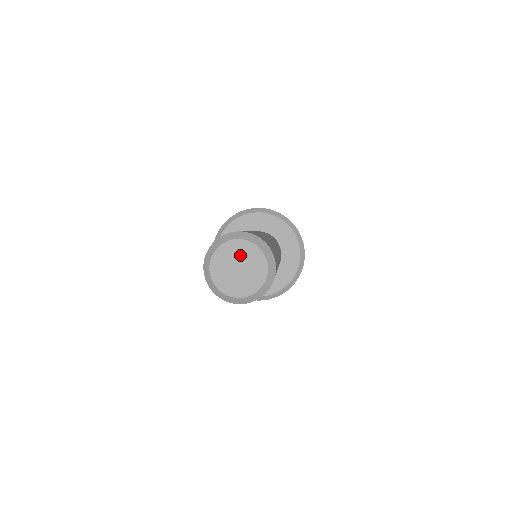
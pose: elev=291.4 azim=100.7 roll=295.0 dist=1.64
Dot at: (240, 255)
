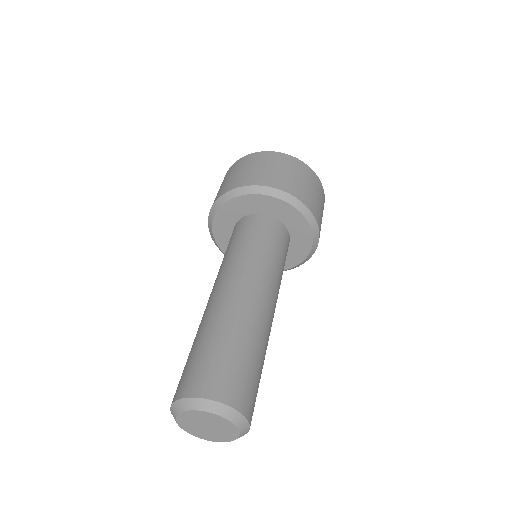
Dot at: (209, 421)
